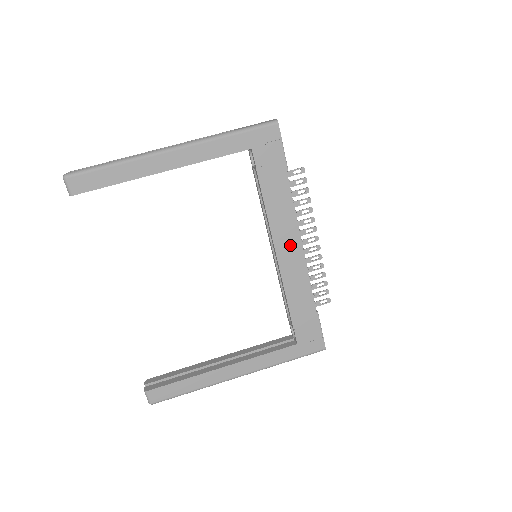
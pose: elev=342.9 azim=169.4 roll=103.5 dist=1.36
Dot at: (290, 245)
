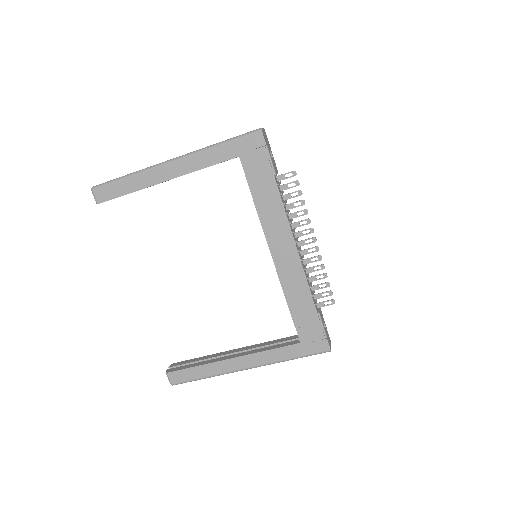
Dot at: (284, 246)
